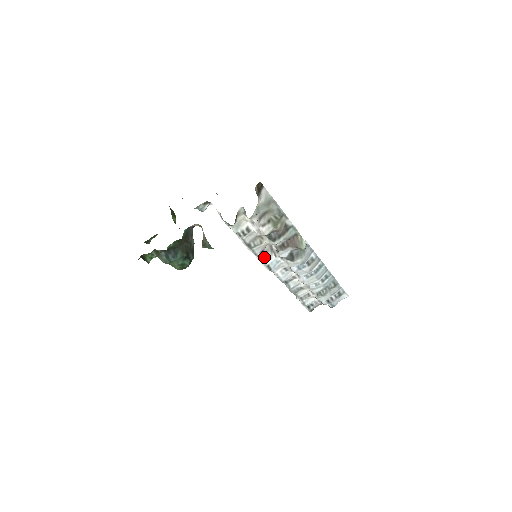
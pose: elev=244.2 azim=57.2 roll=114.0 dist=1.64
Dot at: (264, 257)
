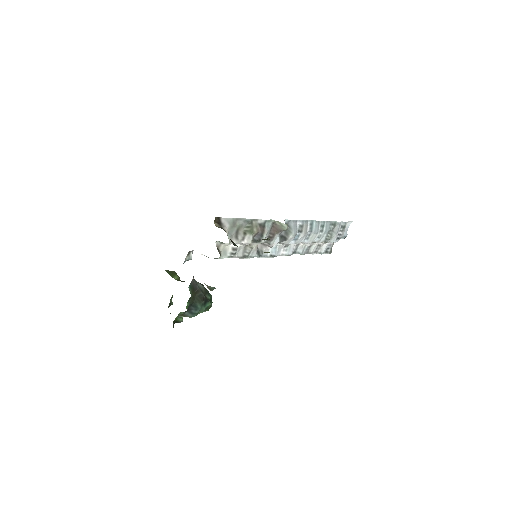
Dot at: (262, 253)
